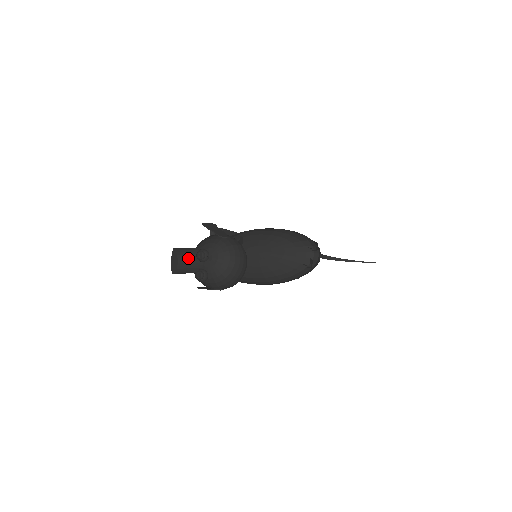
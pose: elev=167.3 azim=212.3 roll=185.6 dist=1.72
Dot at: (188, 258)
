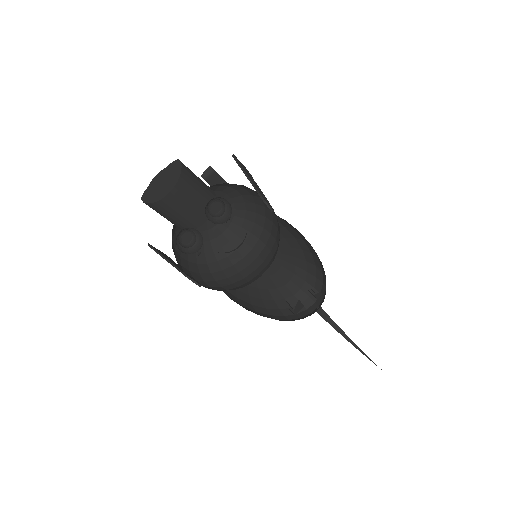
Dot at: (192, 196)
